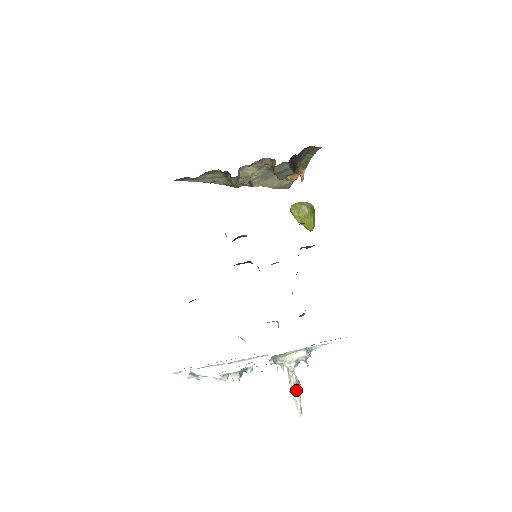
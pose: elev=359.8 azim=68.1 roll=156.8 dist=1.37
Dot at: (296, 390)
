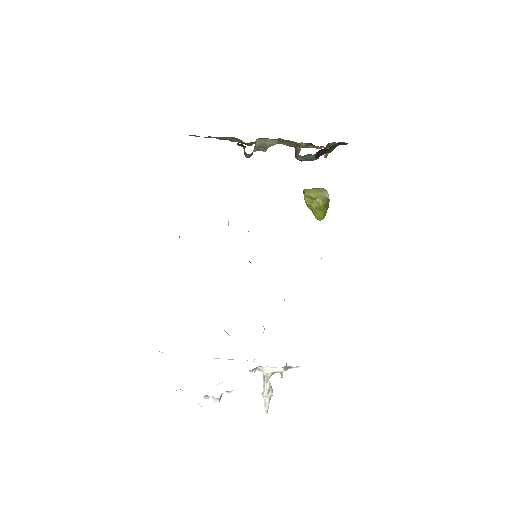
Dot at: (267, 396)
